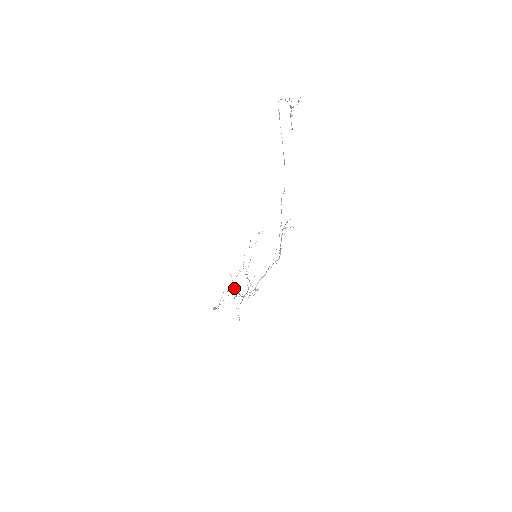
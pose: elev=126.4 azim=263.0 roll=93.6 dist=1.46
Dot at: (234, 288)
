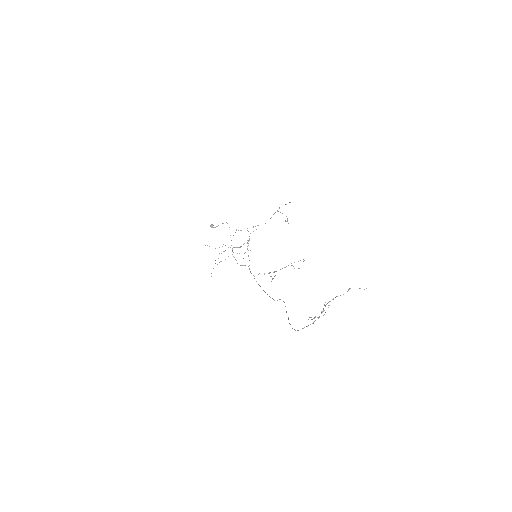
Dot at: occluded
